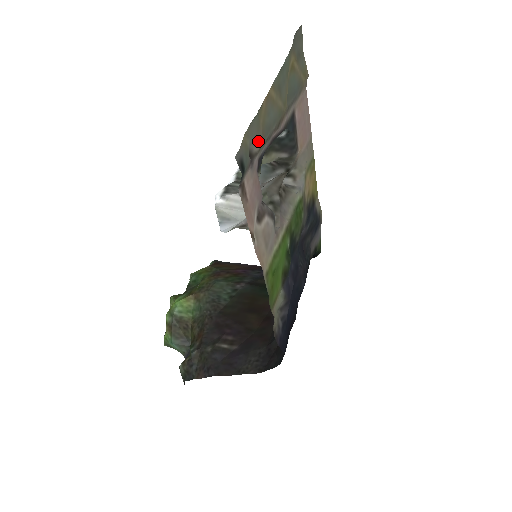
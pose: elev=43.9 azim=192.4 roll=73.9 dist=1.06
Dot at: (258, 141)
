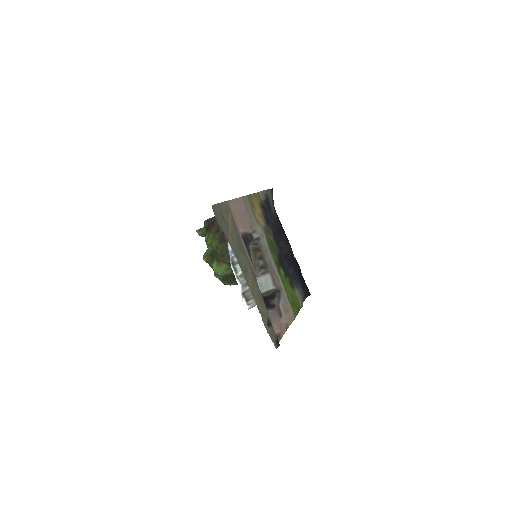
Dot at: (266, 314)
